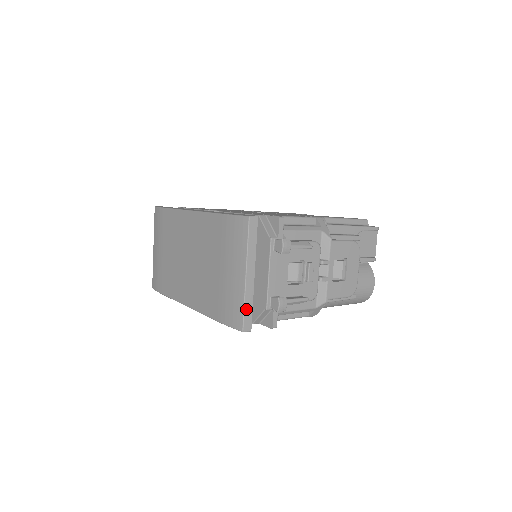
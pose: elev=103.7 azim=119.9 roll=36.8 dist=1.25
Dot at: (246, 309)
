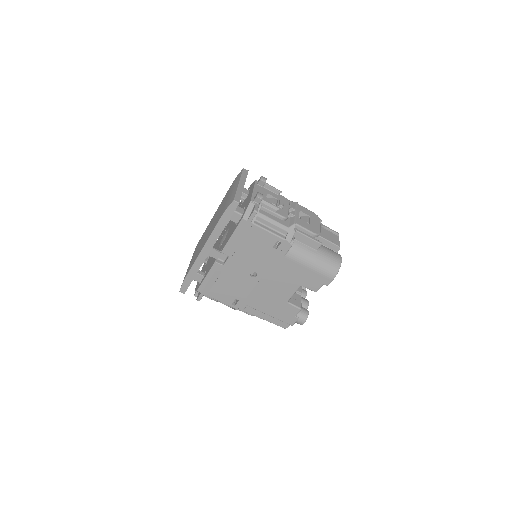
Dot at: (237, 194)
